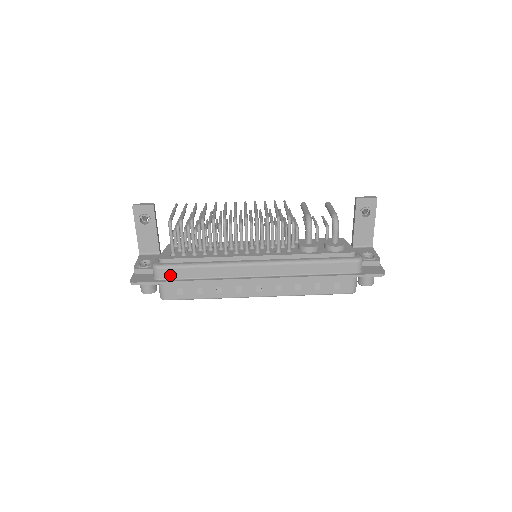
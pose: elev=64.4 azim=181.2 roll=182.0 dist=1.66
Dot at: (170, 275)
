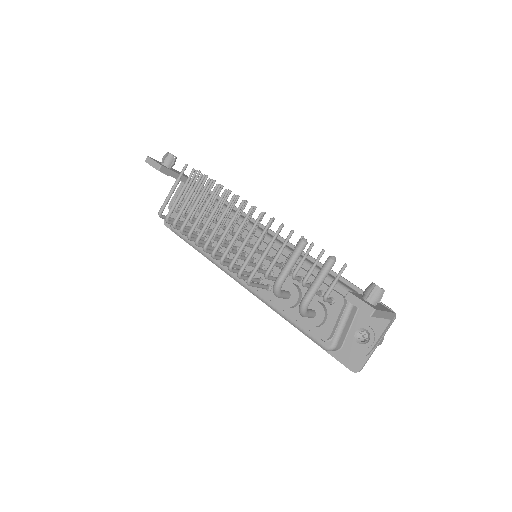
Dot at: occluded
